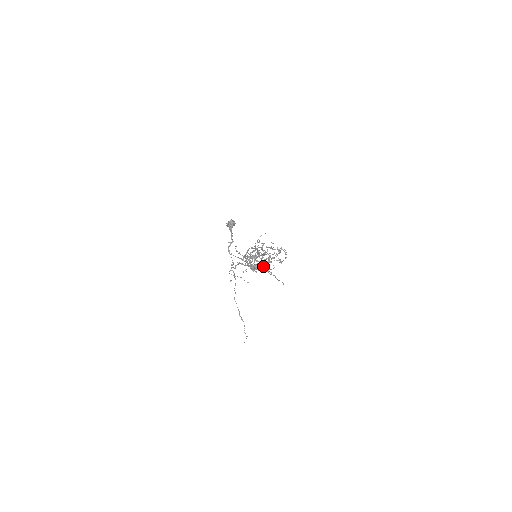
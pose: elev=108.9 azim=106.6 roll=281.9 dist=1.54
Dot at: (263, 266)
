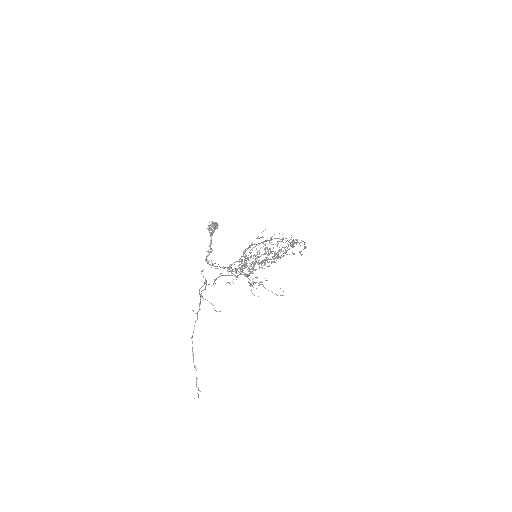
Dot at: occluded
